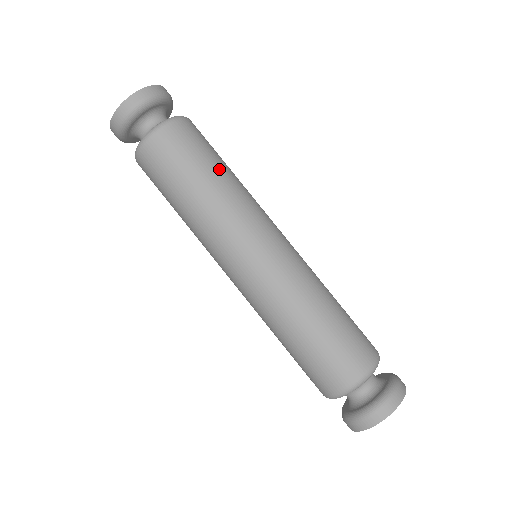
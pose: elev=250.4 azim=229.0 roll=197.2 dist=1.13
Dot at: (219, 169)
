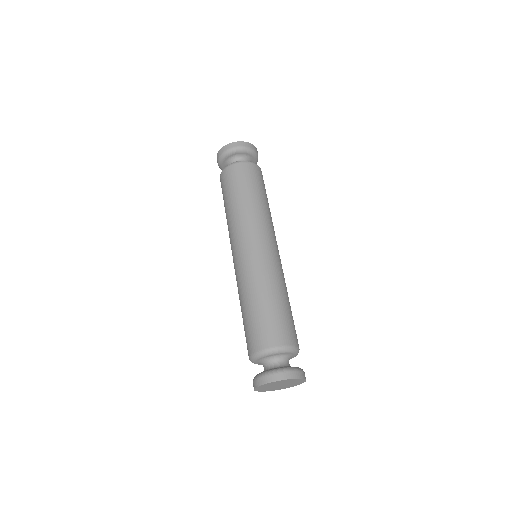
Dot at: (266, 199)
